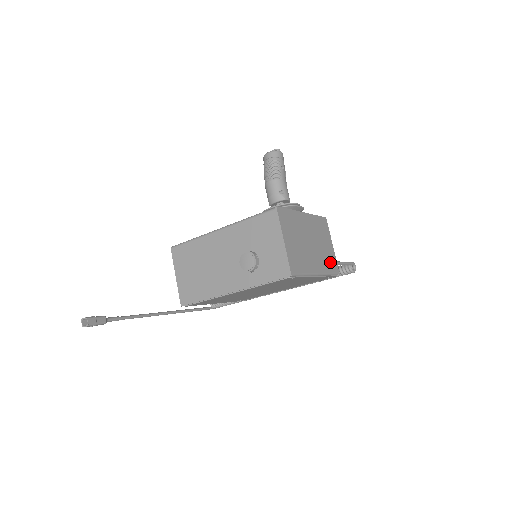
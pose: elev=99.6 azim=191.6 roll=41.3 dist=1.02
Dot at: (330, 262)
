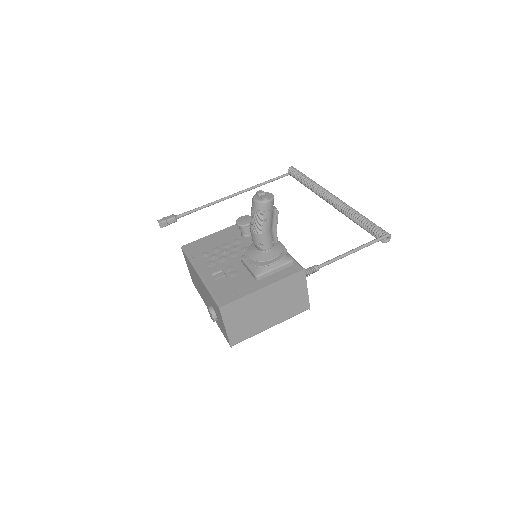
Dot at: (297, 307)
